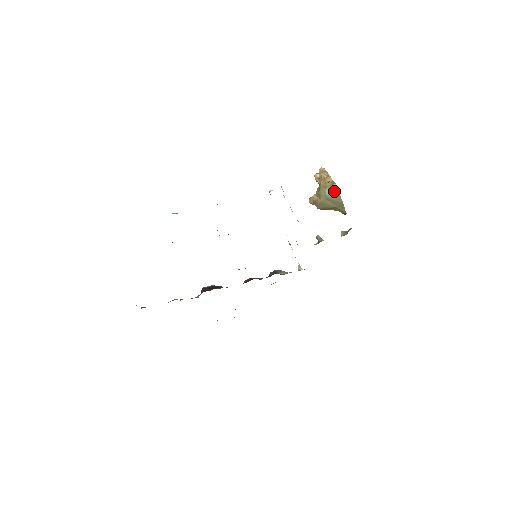
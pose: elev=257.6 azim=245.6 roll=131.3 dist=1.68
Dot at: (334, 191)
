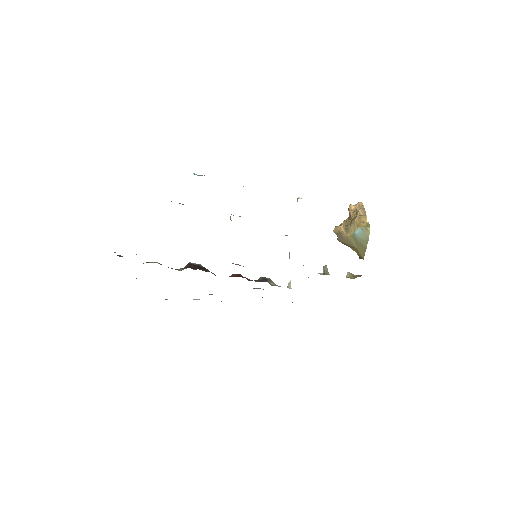
Dot at: (365, 234)
